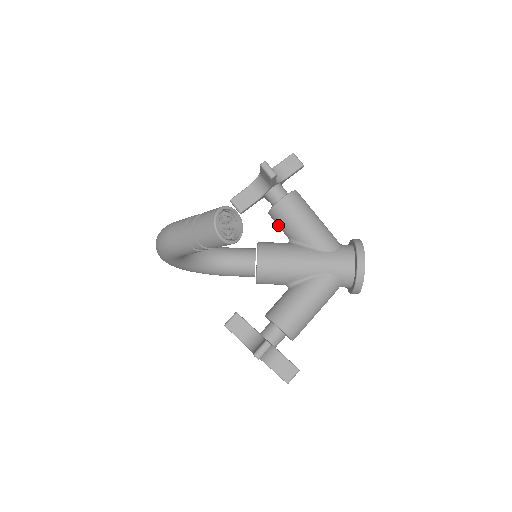
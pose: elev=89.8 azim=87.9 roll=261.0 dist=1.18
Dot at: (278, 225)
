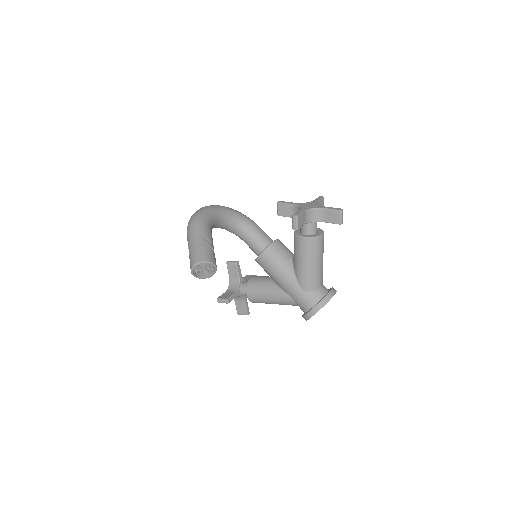
Dot at: occluded
